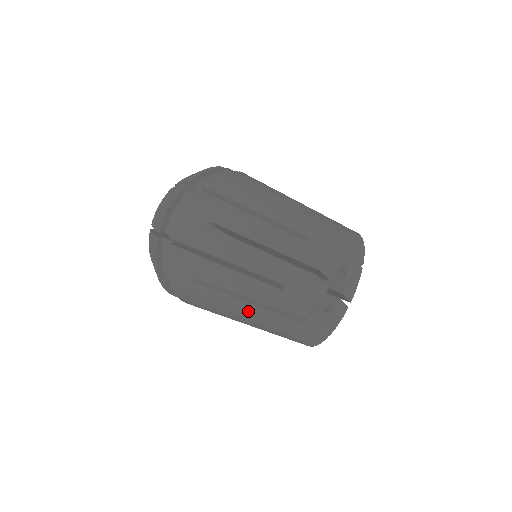
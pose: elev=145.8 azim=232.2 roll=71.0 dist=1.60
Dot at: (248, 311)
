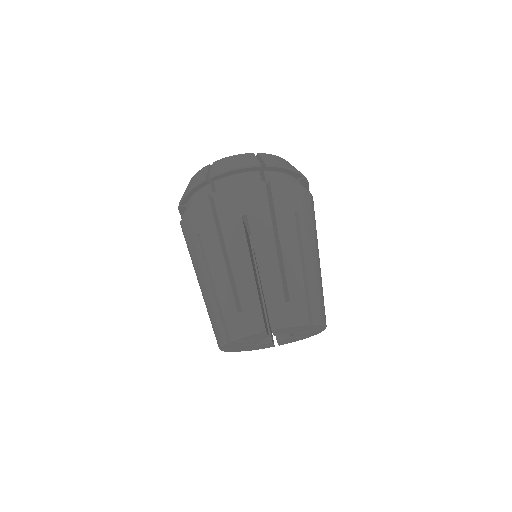
Dot at: (208, 293)
